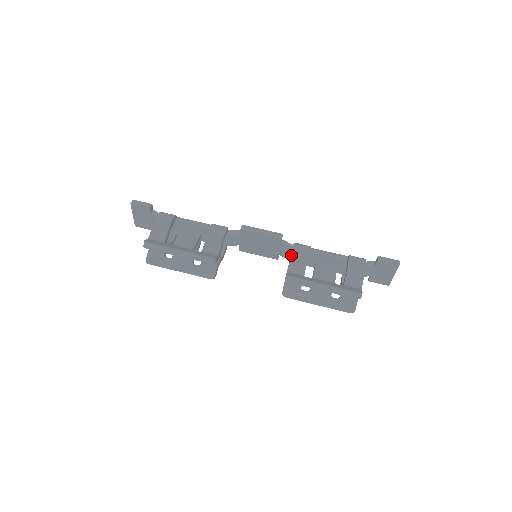
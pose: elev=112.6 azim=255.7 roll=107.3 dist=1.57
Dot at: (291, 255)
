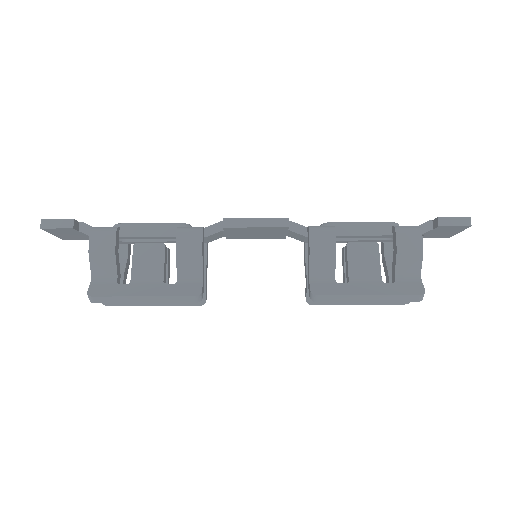
Dot at: (310, 254)
